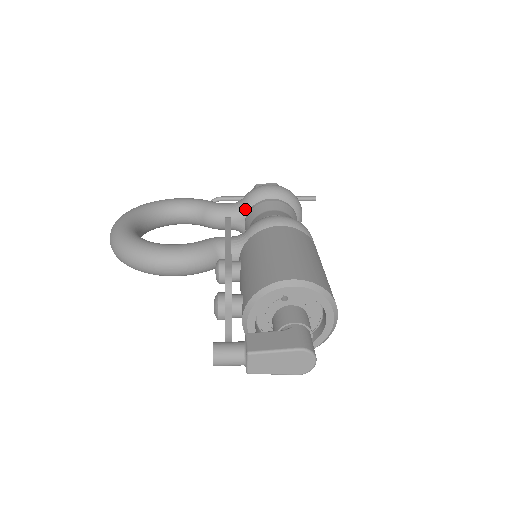
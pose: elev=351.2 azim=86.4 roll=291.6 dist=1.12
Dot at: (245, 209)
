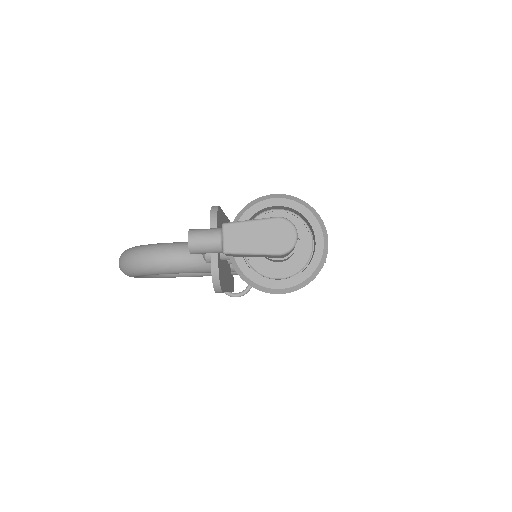
Dot at: occluded
